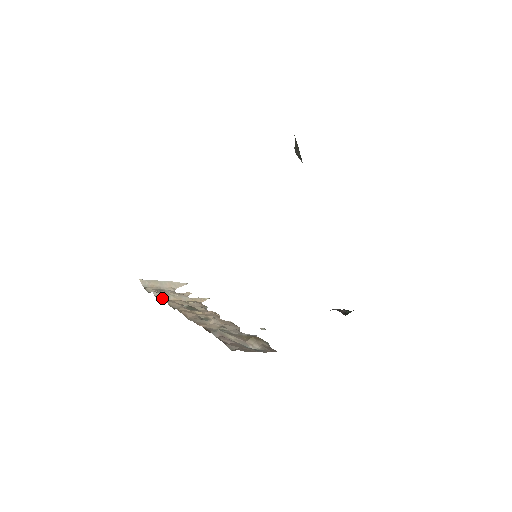
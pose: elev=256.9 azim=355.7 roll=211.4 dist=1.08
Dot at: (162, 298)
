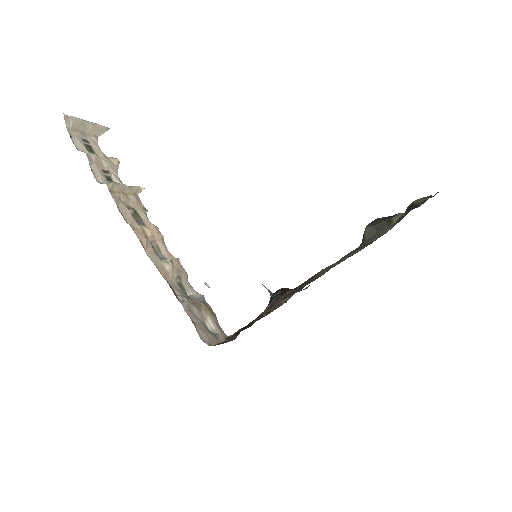
Dot at: (99, 175)
